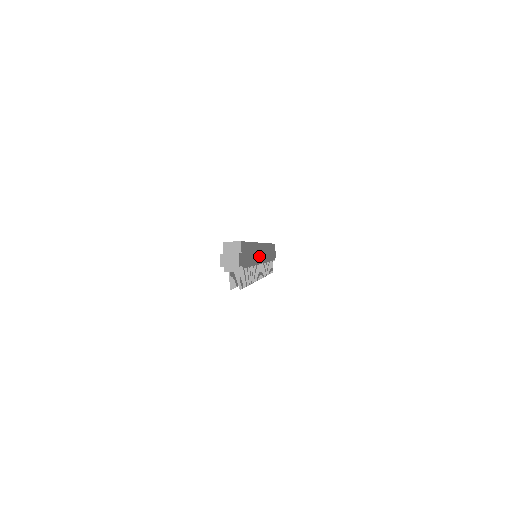
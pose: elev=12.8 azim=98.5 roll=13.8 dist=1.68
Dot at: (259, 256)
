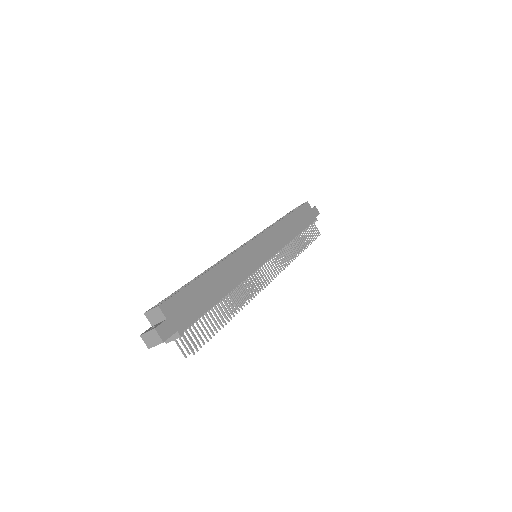
Dot at: (247, 264)
